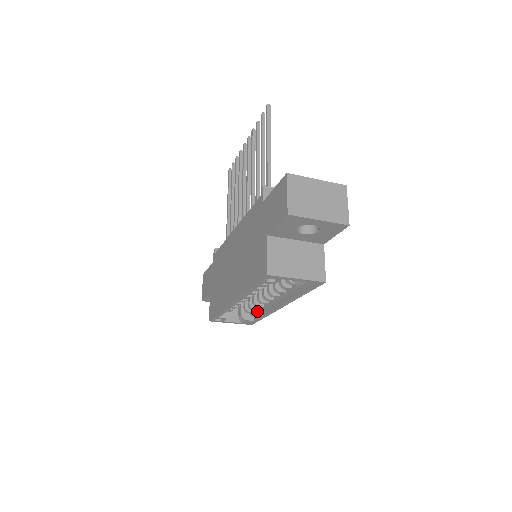
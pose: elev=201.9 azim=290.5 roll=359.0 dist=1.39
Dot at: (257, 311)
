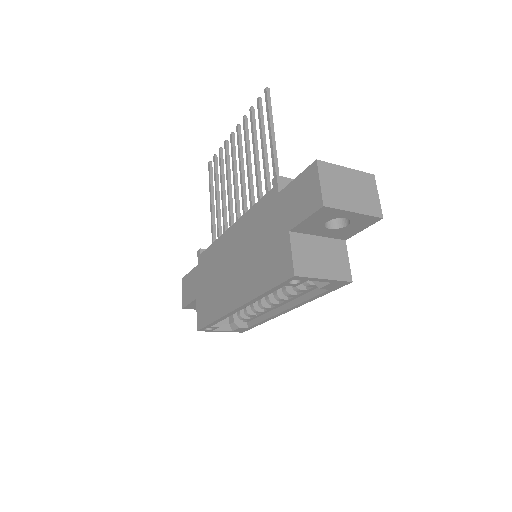
Dot at: (253, 317)
